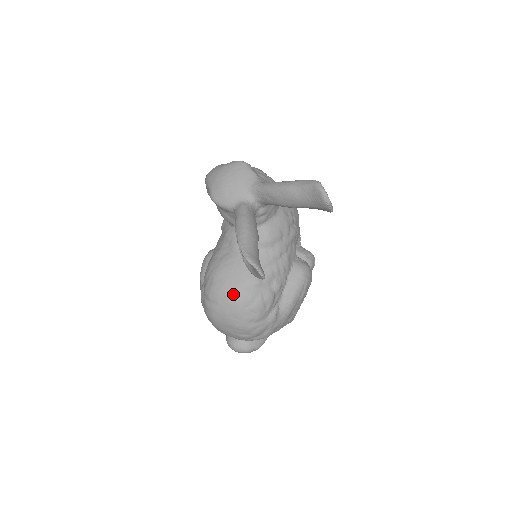
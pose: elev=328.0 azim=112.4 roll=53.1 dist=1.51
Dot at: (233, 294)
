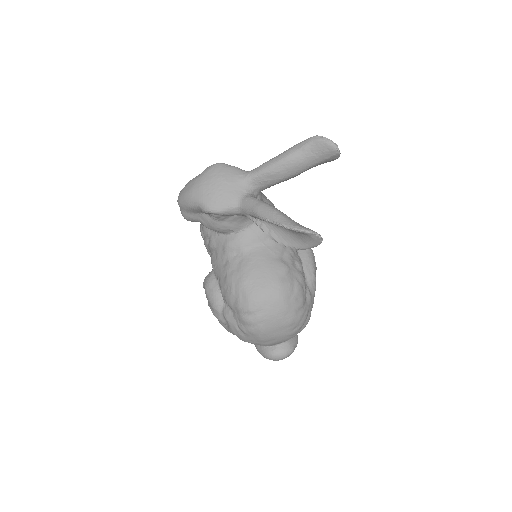
Dot at: (274, 291)
